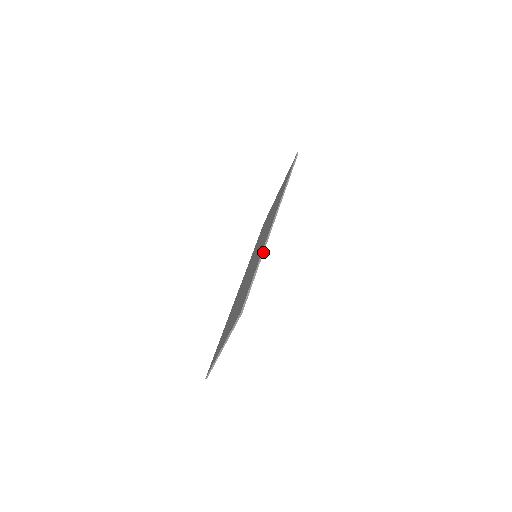
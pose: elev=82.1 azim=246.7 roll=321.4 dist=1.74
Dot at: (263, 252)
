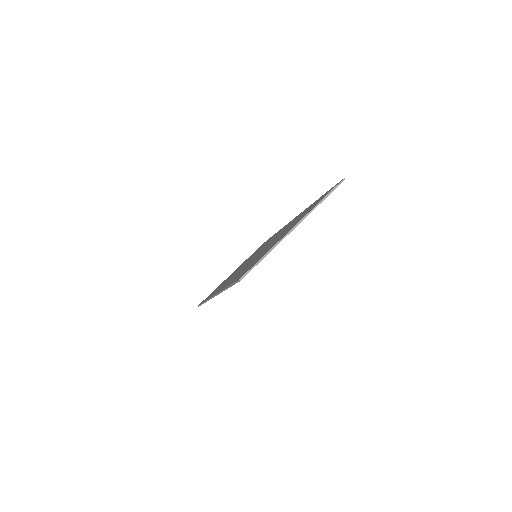
Dot at: occluded
